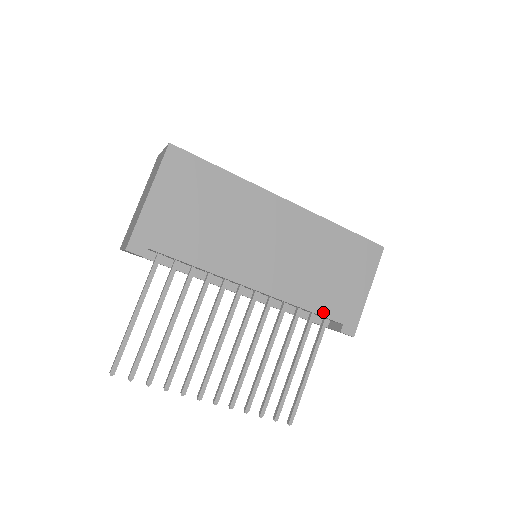
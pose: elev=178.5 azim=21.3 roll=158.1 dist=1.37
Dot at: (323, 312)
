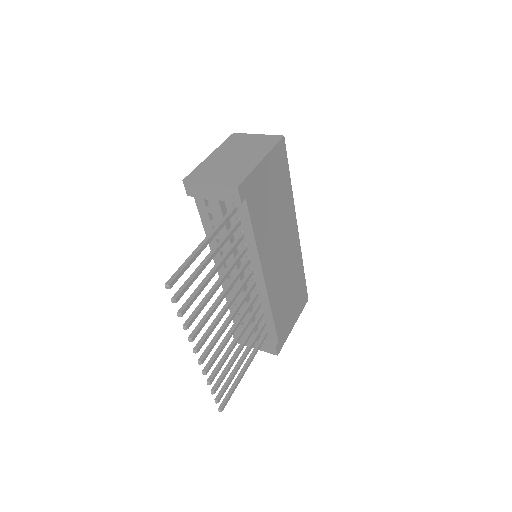
Dot at: (277, 325)
